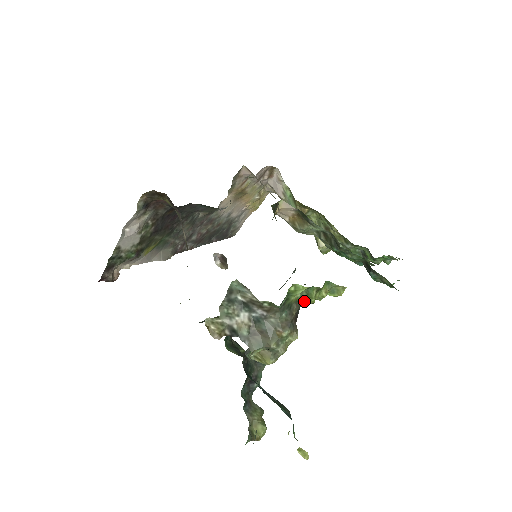
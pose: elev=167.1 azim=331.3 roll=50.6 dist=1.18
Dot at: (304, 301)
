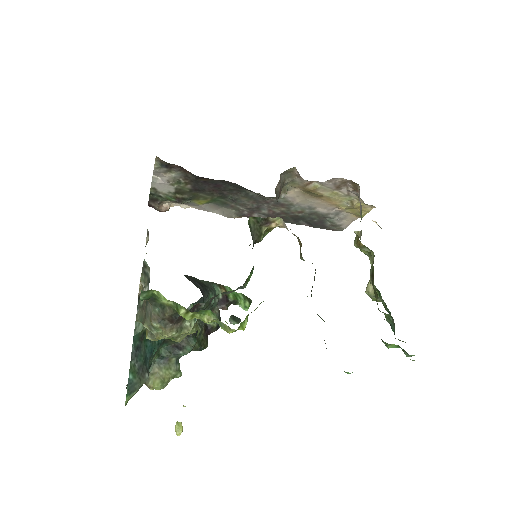
Dot at: occluded
